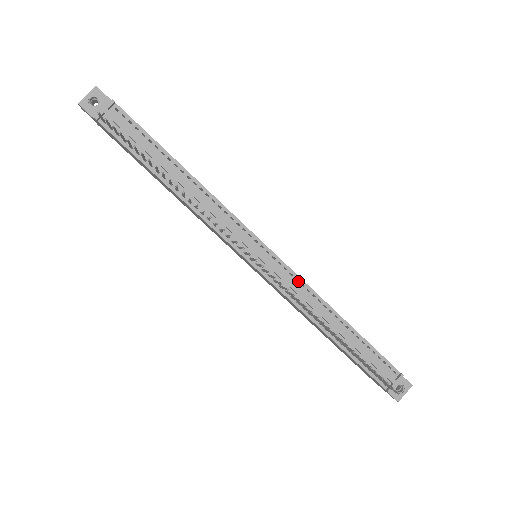
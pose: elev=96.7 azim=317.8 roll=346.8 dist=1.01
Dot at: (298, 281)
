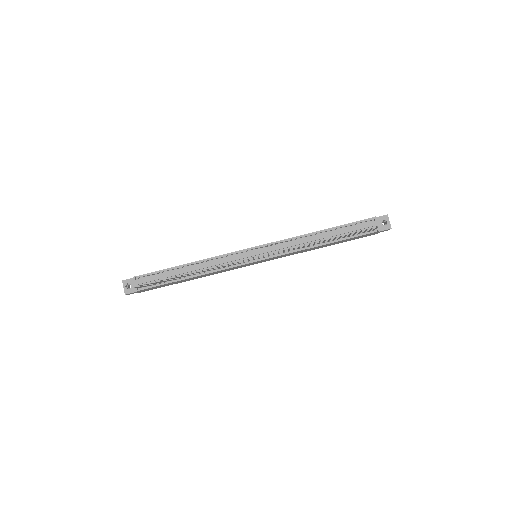
Dot at: (282, 242)
